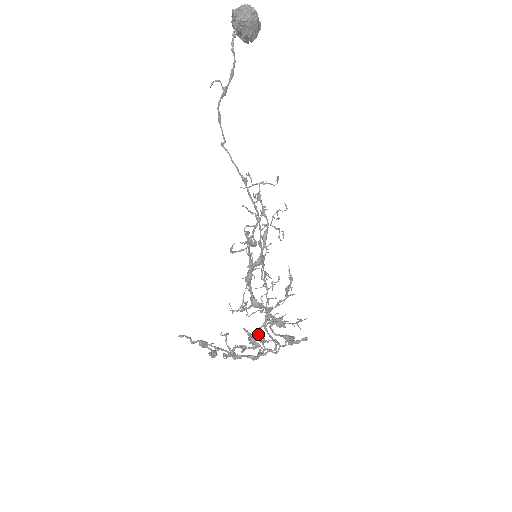
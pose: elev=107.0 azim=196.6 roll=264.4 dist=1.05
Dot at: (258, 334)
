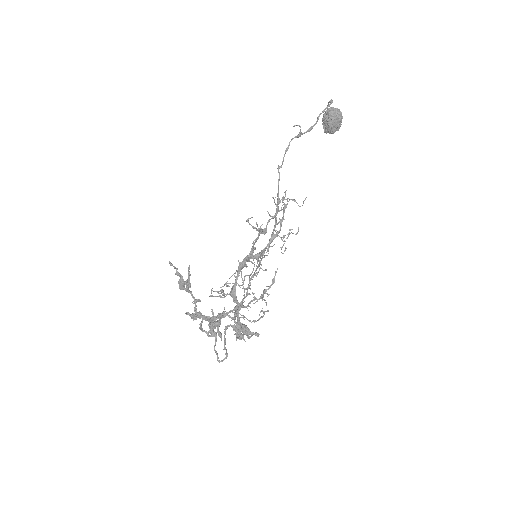
Dot at: (220, 321)
